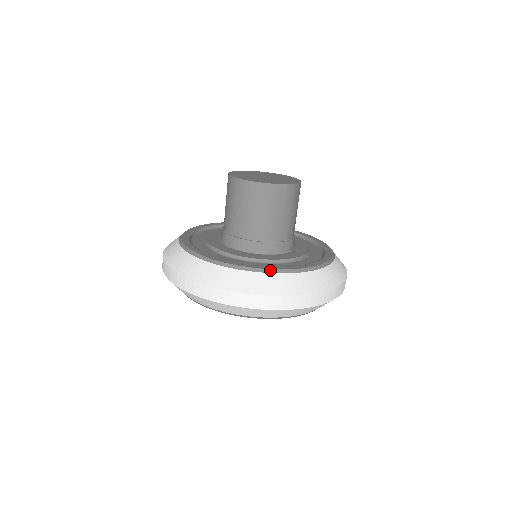
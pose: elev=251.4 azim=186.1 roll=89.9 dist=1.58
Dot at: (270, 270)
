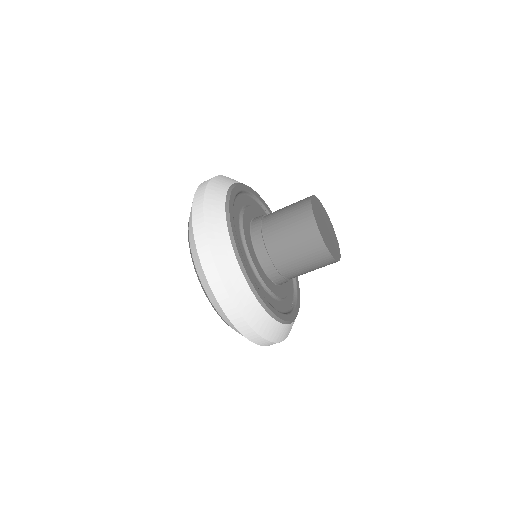
Dot at: (237, 251)
